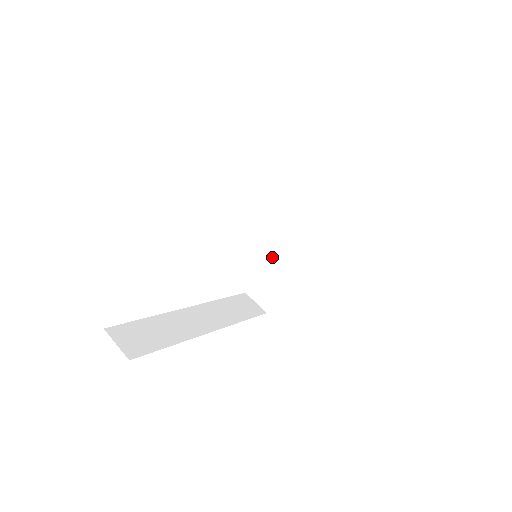
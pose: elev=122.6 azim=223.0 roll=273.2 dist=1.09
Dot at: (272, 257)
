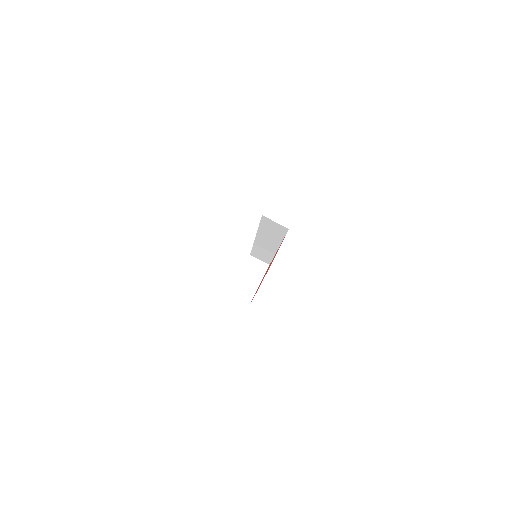
Dot at: (246, 268)
